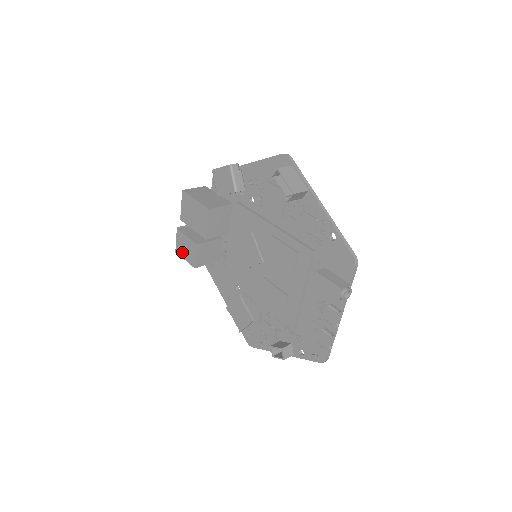
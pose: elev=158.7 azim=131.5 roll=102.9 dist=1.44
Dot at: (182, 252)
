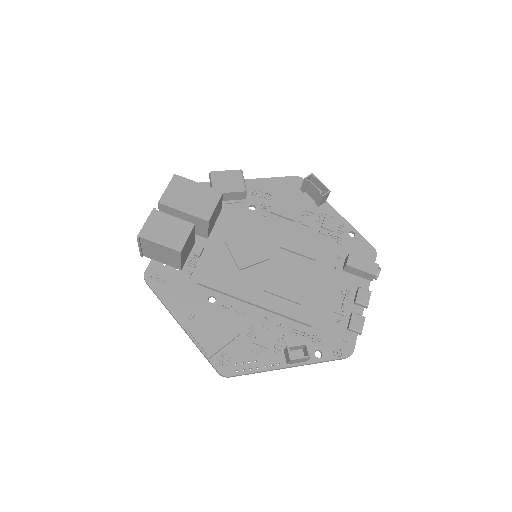
Dot at: (156, 235)
